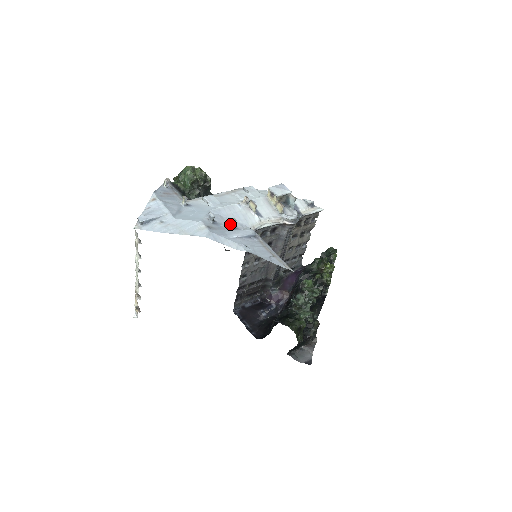
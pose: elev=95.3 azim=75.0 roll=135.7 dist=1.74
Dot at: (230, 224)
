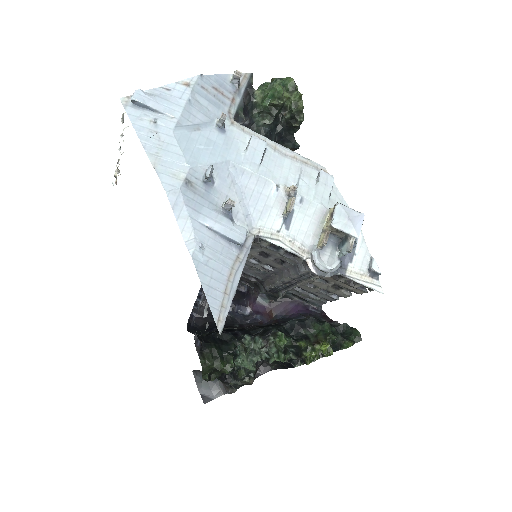
Dot at: (225, 202)
